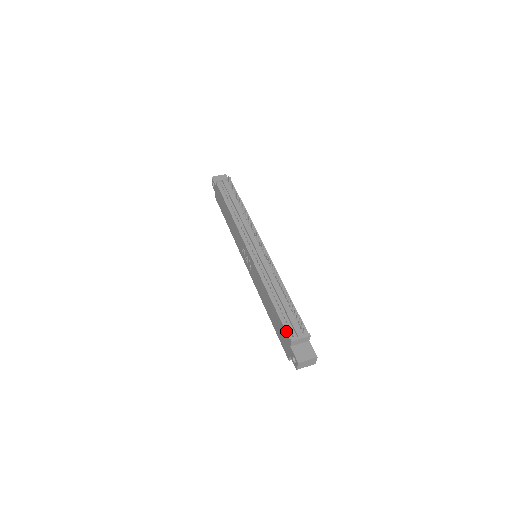
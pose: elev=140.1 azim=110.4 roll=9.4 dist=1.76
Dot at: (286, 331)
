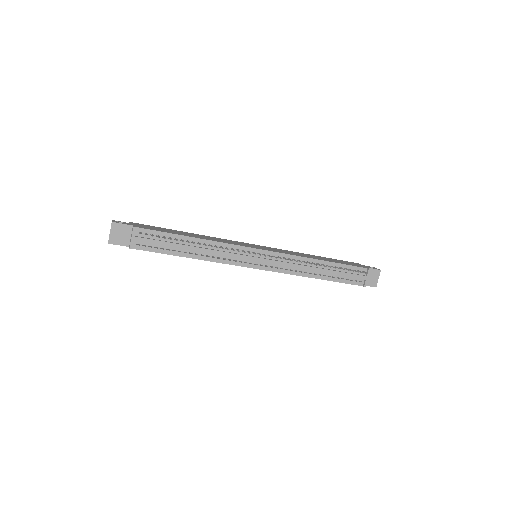
Dot at: occluded
